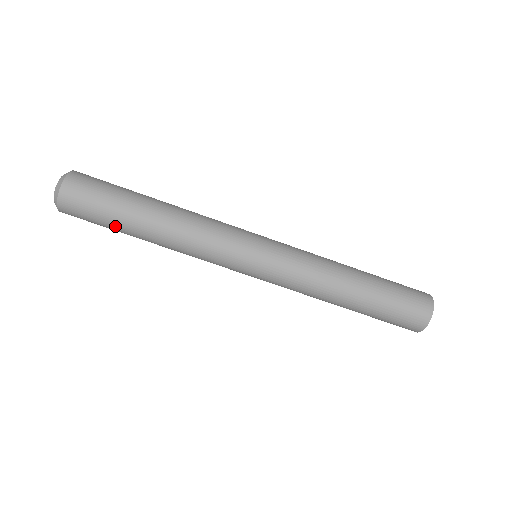
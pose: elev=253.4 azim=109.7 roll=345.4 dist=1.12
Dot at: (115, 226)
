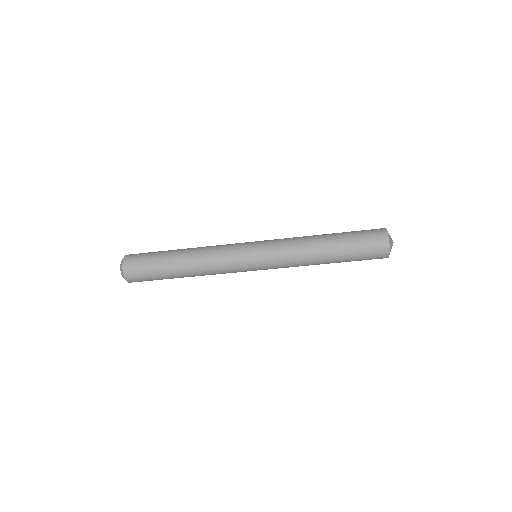
Dot at: occluded
